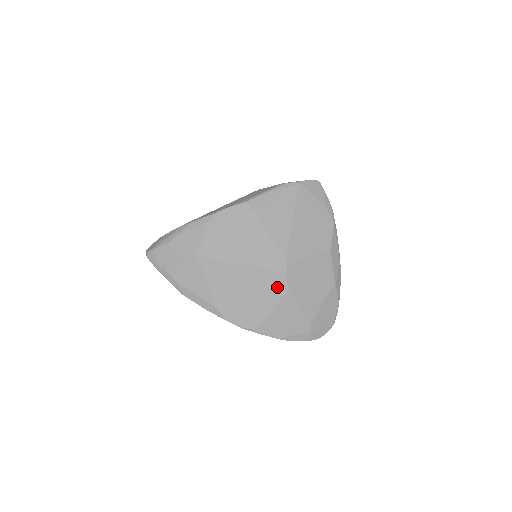
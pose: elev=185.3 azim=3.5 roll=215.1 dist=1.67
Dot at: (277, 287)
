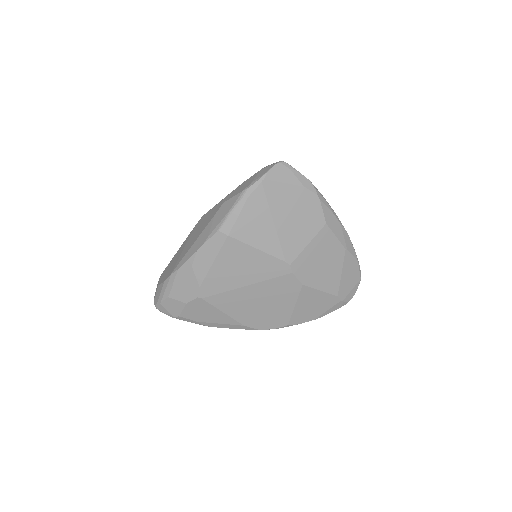
Dot at: (290, 287)
